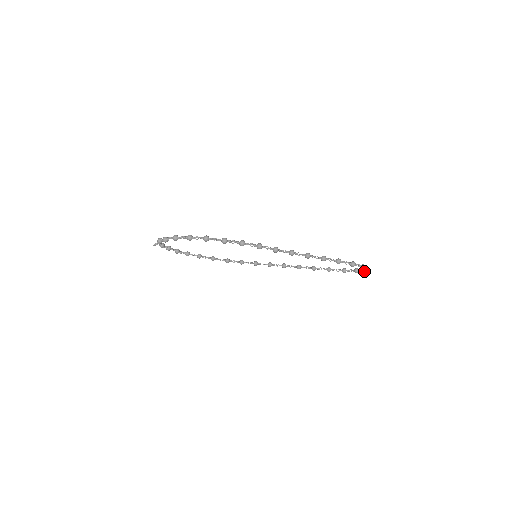
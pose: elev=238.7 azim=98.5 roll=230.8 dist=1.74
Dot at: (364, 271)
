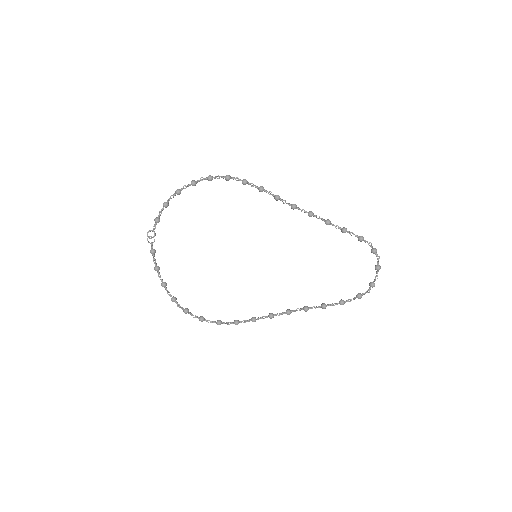
Dot at: (378, 267)
